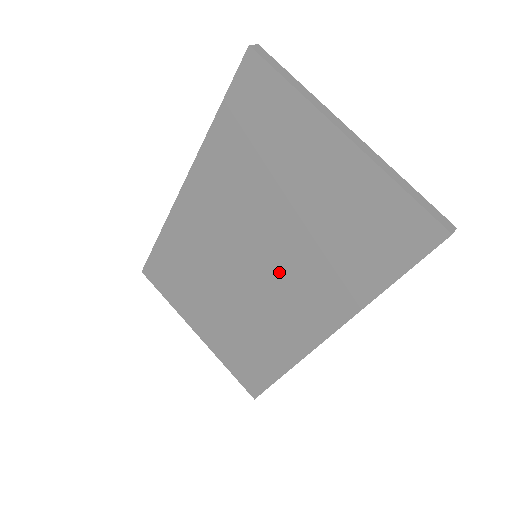
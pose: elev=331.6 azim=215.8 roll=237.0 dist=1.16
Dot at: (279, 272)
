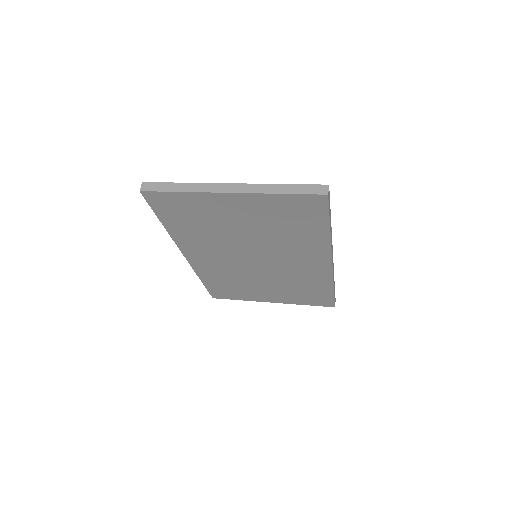
Dot at: (275, 257)
